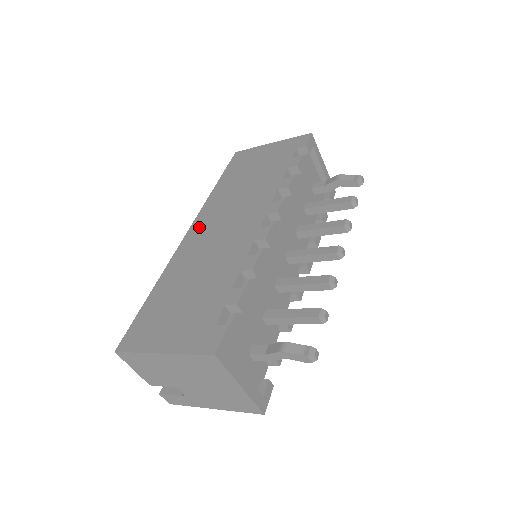
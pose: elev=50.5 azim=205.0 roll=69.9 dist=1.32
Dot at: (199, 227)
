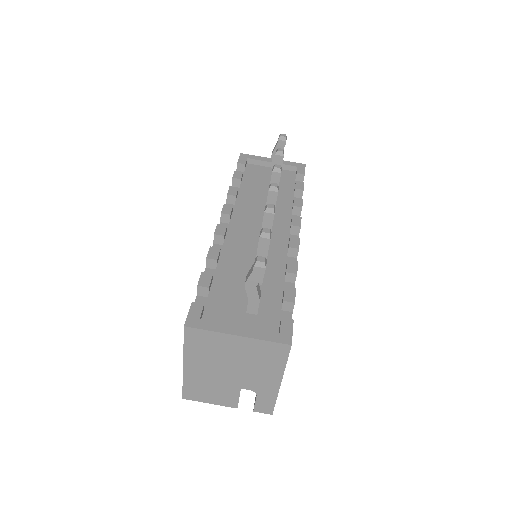
Dot at: occluded
